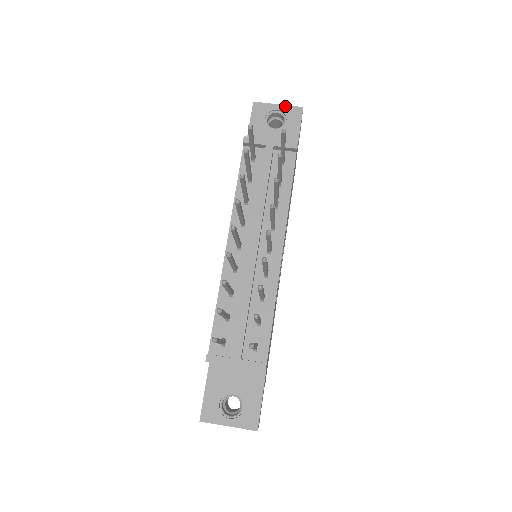
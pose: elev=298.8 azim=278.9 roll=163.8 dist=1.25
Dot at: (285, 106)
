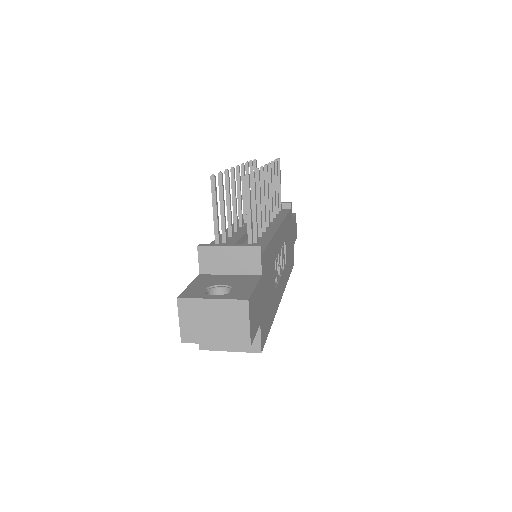
Dot at: occluded
